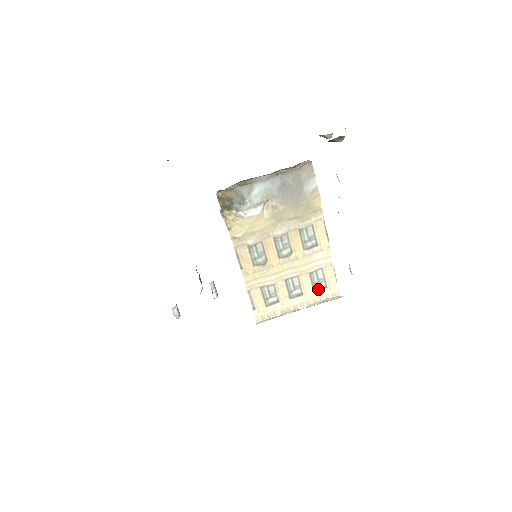
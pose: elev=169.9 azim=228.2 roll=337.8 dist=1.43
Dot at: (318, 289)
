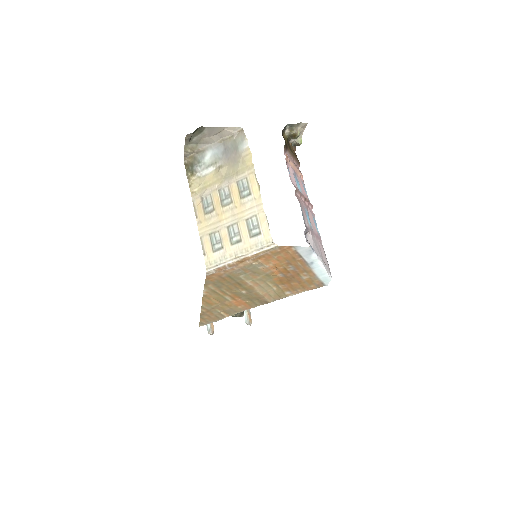
Dot at: (254, 236)
